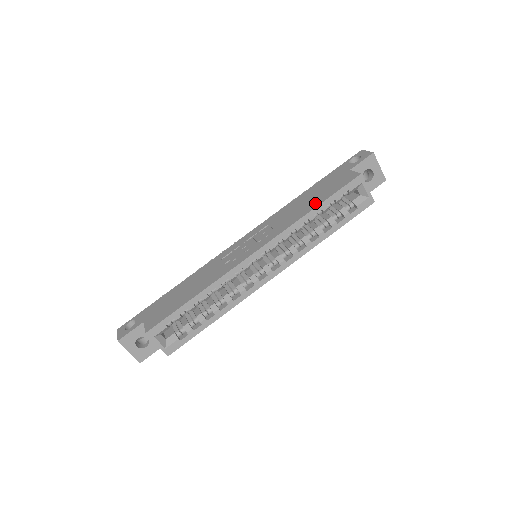
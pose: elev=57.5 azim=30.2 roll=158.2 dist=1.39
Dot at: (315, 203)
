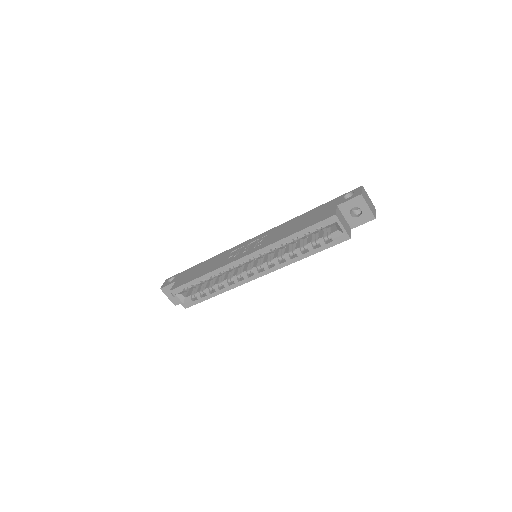
Dot at: (296, 229)
